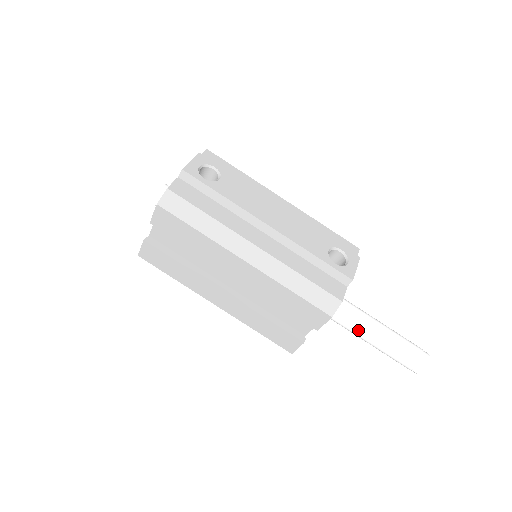
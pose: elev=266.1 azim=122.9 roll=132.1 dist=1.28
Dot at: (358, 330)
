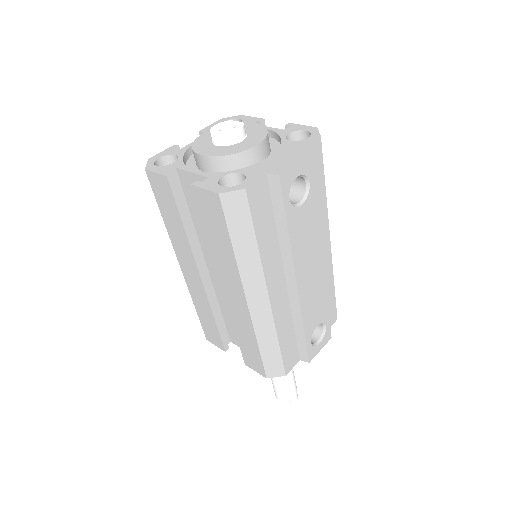
Dot at: occluded
